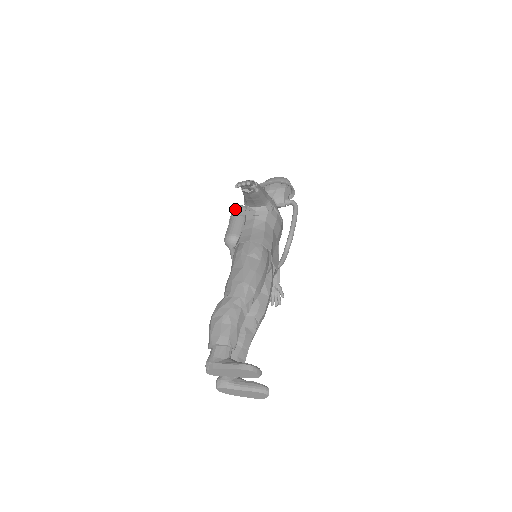
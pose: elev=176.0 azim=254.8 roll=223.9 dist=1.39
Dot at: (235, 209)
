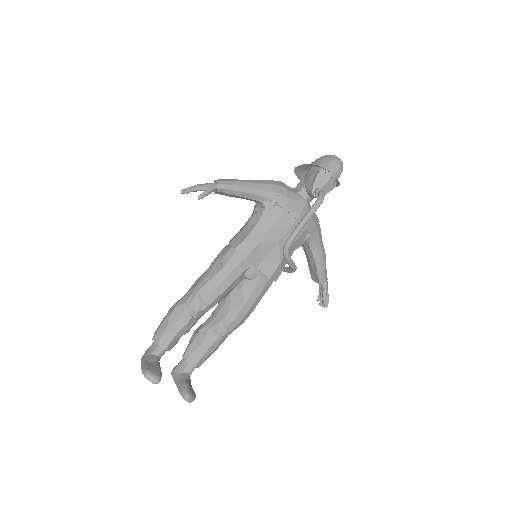
Dot at: occluded
